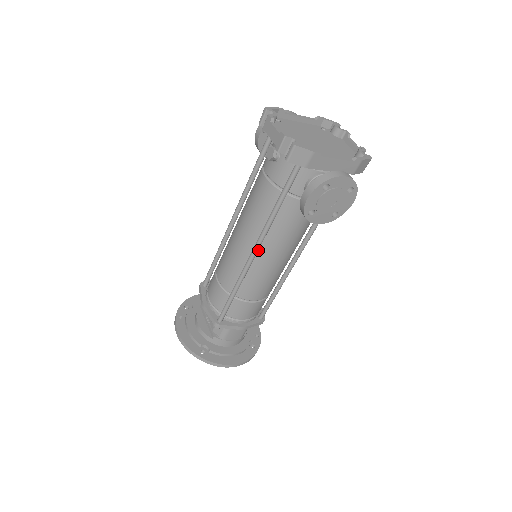
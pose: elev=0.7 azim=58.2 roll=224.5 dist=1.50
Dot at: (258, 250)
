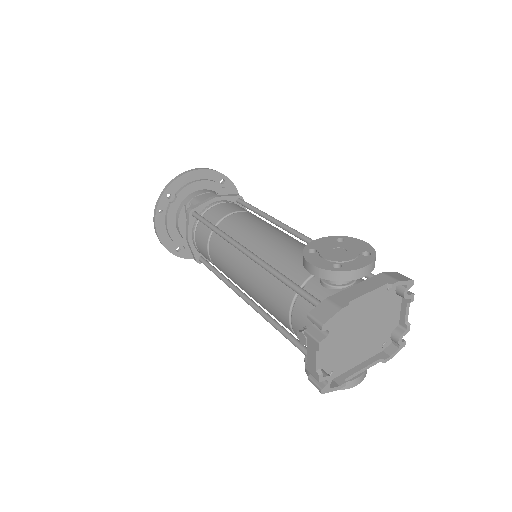
Dot at: occluded
